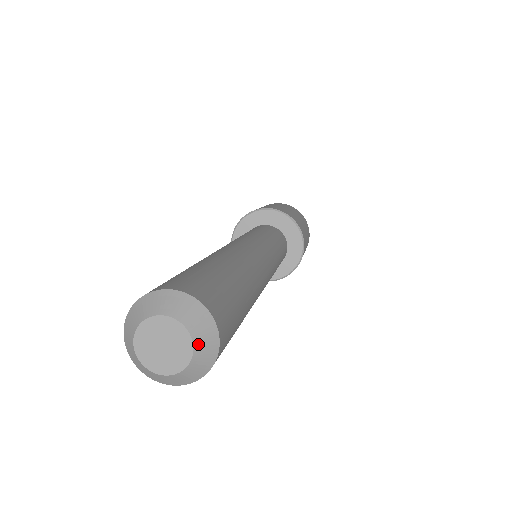
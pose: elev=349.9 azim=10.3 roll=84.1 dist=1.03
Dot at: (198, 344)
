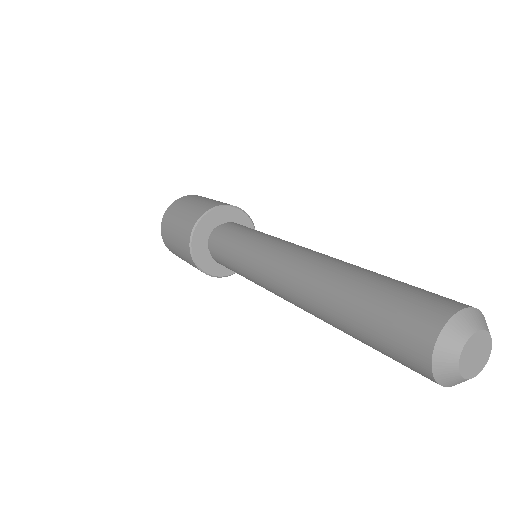
Dot at: (481, 369)
